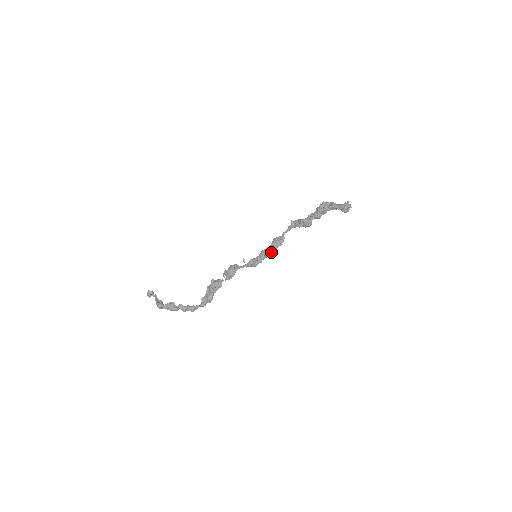
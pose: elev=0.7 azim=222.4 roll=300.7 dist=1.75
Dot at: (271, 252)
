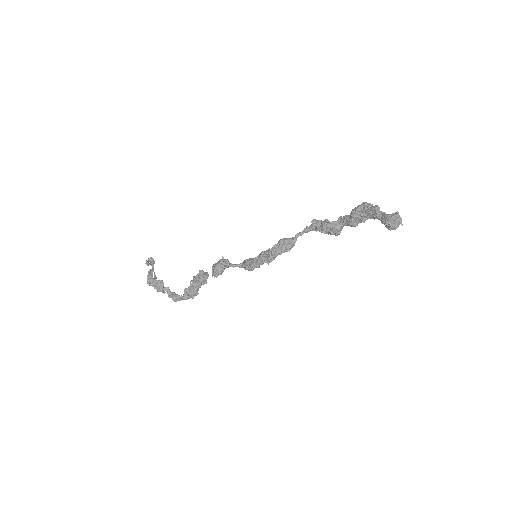
Dot at: (269, 258)
